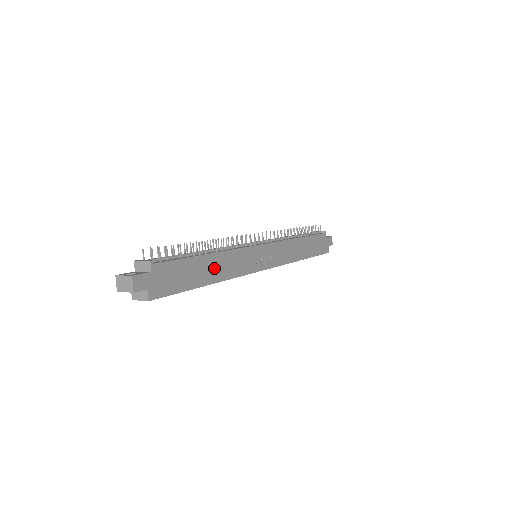
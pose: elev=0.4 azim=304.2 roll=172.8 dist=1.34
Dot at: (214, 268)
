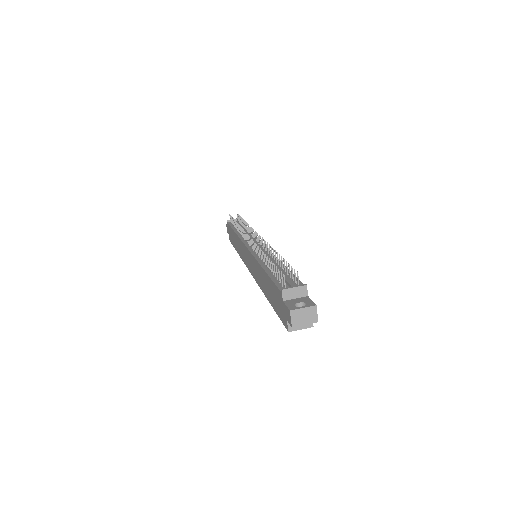
Dot at: occluded
